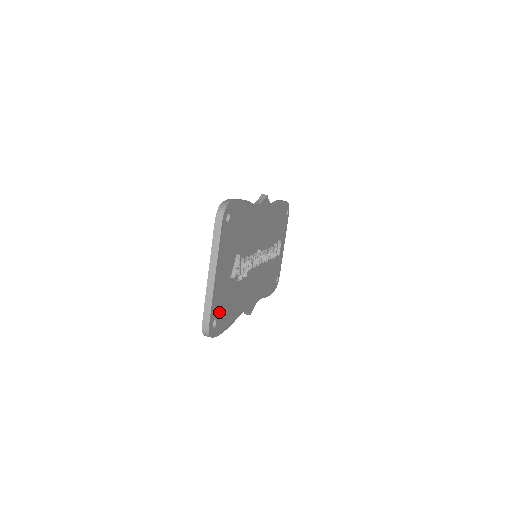
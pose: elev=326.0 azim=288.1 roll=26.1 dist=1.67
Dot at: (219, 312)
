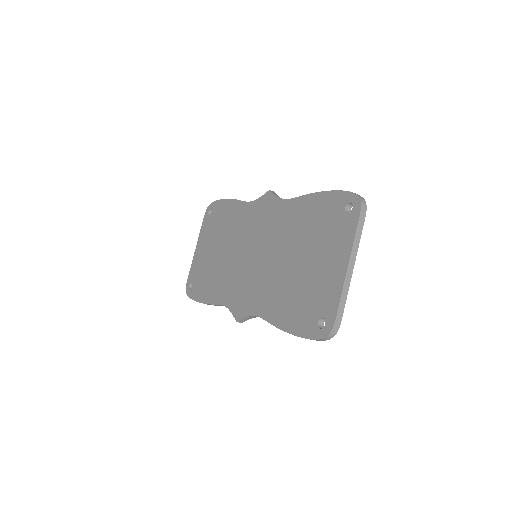
Dot at: occluded
